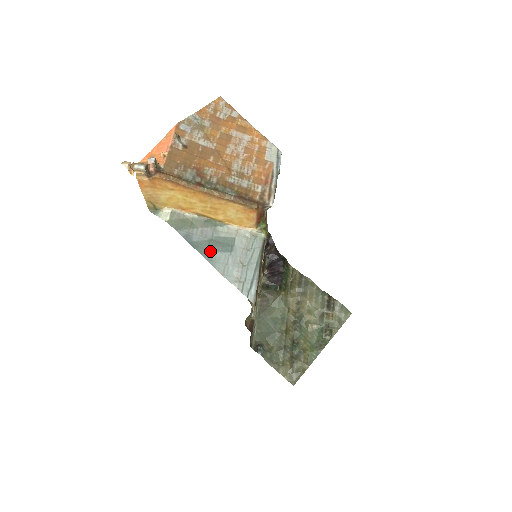
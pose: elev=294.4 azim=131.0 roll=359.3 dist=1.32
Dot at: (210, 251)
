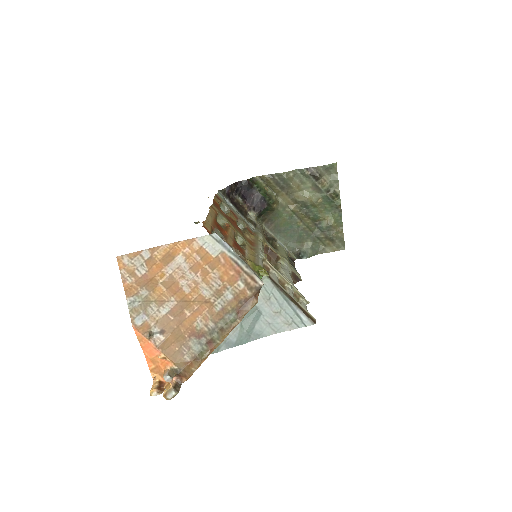
Dot at: (251, 332)
